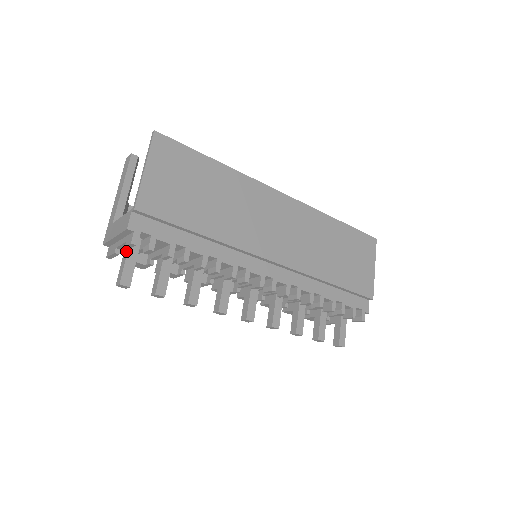
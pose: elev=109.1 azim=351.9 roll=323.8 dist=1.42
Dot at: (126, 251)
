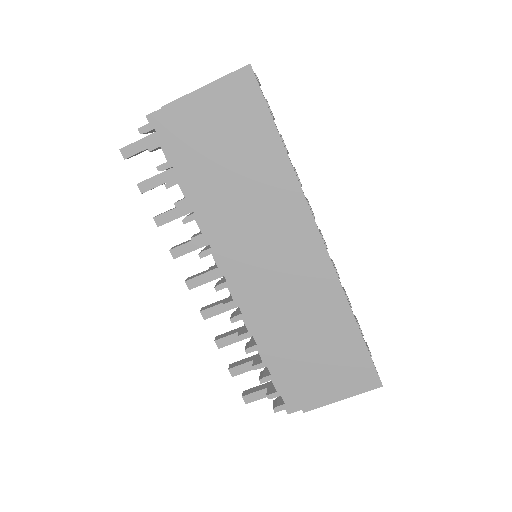
Dot at: (150, 134)
